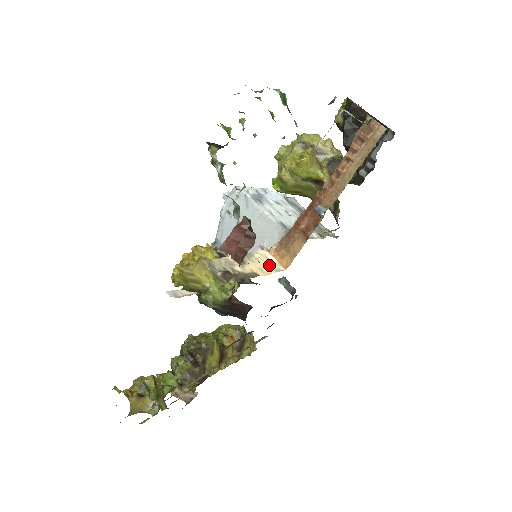
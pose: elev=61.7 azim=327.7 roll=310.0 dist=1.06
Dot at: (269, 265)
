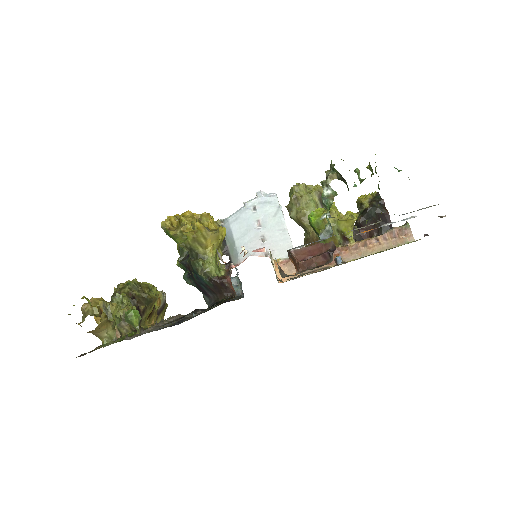
Dot at: occluded
